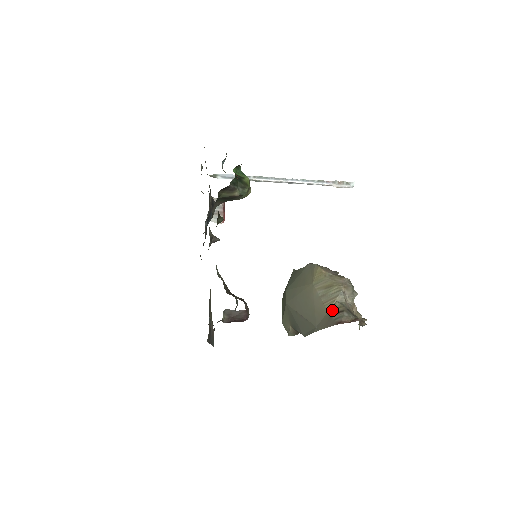
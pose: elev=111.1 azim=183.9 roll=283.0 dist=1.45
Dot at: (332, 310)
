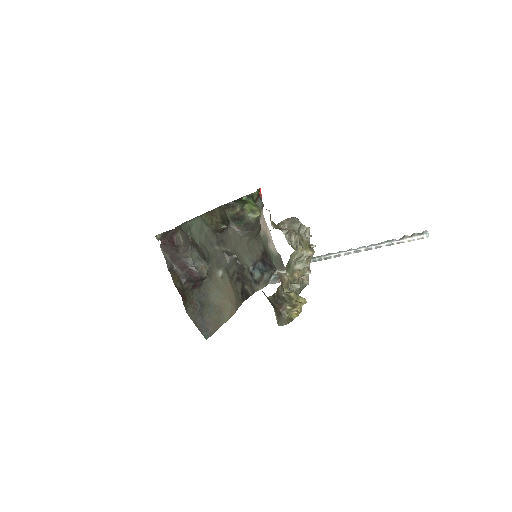
Dot at: occluded
